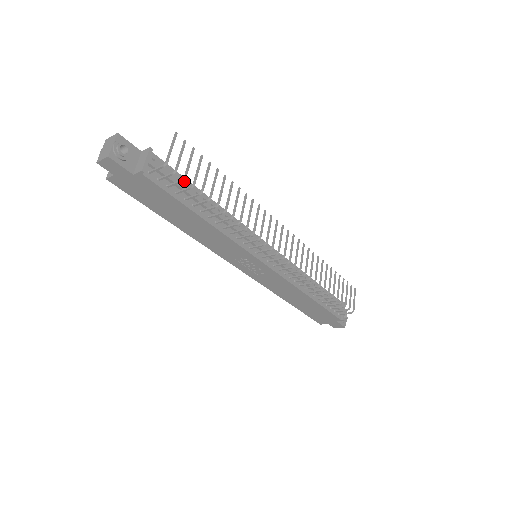
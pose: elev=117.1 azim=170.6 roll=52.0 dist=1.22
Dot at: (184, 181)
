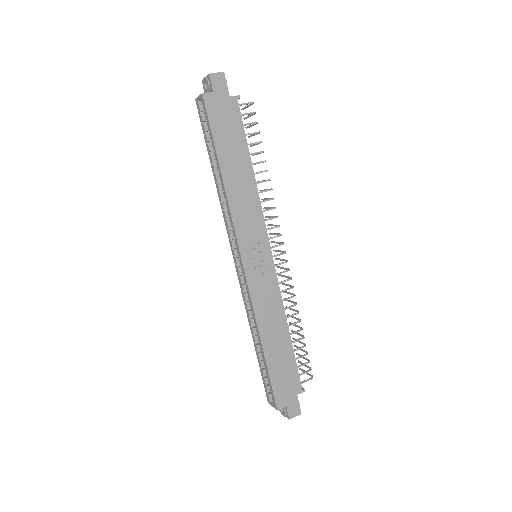
Dot at: occluded
